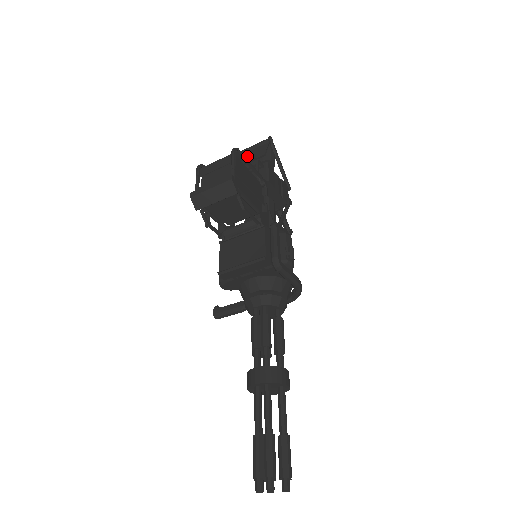
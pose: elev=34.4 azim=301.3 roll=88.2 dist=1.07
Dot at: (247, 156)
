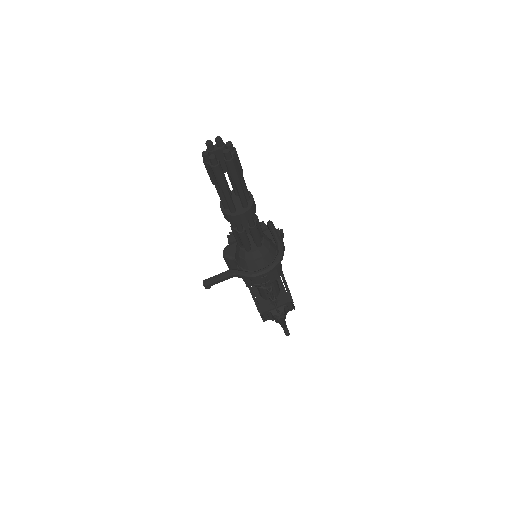
Dot at: occluded
